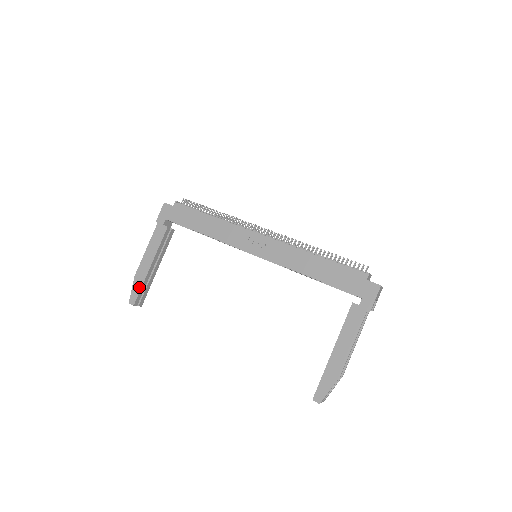
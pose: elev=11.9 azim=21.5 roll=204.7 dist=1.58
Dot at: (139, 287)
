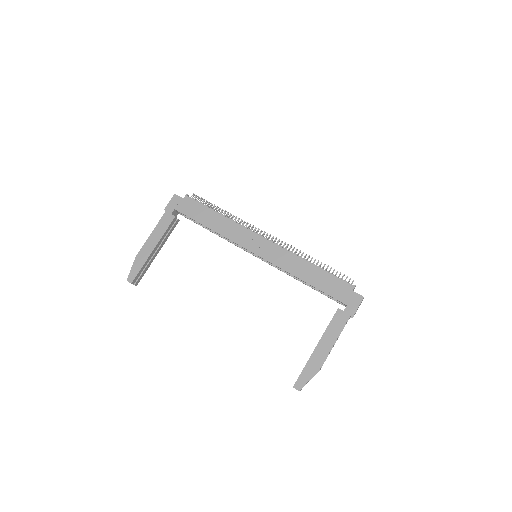
Dot at: (139, 267)
